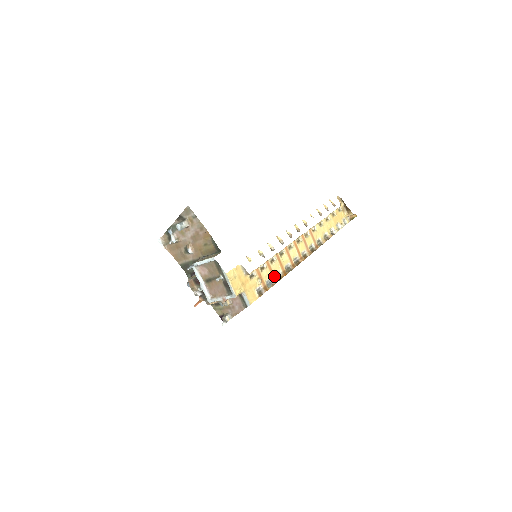
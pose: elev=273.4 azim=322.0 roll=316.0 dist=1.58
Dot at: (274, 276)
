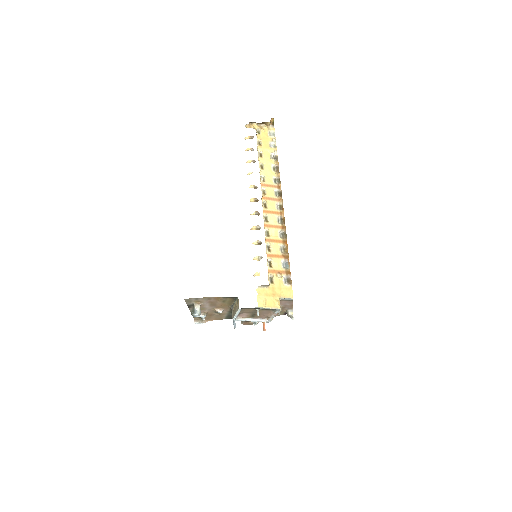
Dot at: (282, 256)
